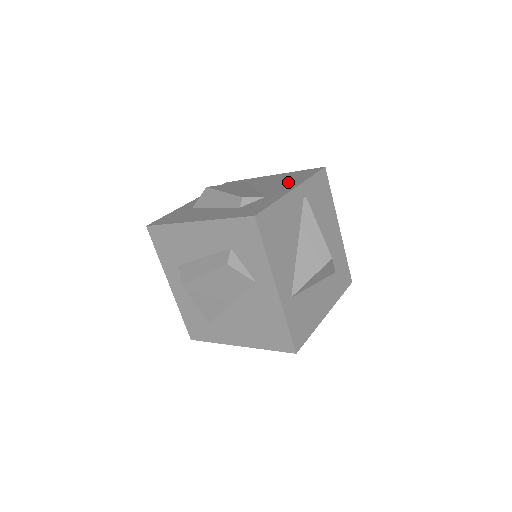
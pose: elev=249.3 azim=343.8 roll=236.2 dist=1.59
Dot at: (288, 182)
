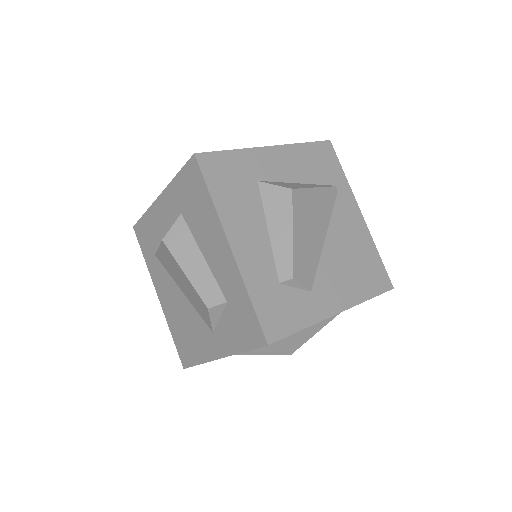
Dot at: (350, 278)
